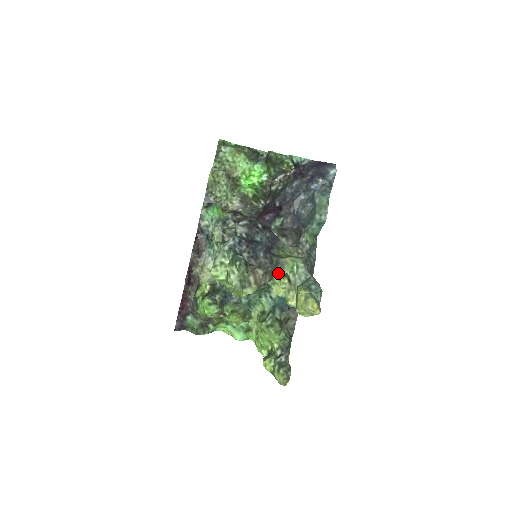
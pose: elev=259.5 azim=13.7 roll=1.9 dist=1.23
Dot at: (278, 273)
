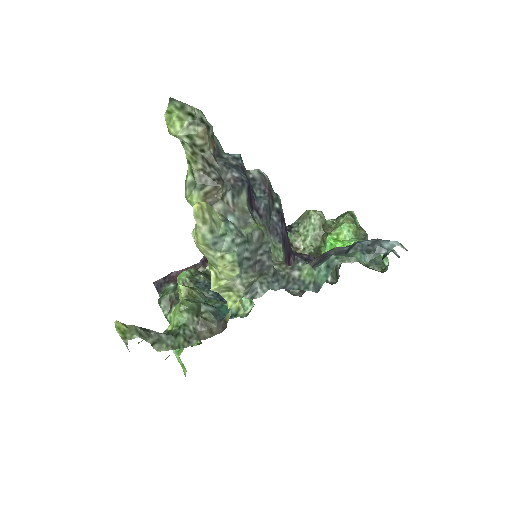
Dot at: occluded
